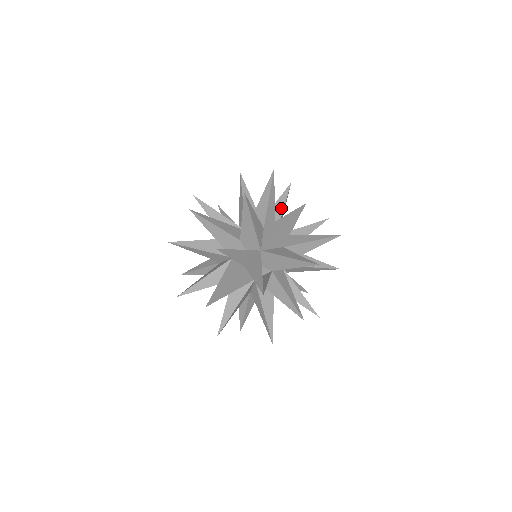
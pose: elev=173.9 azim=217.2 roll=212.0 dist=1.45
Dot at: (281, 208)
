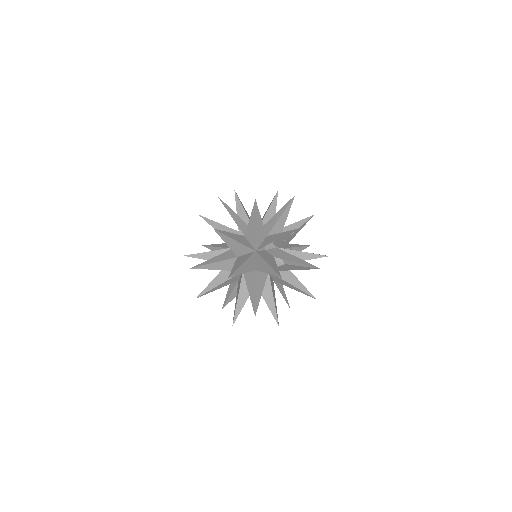
Dot at: occluded
